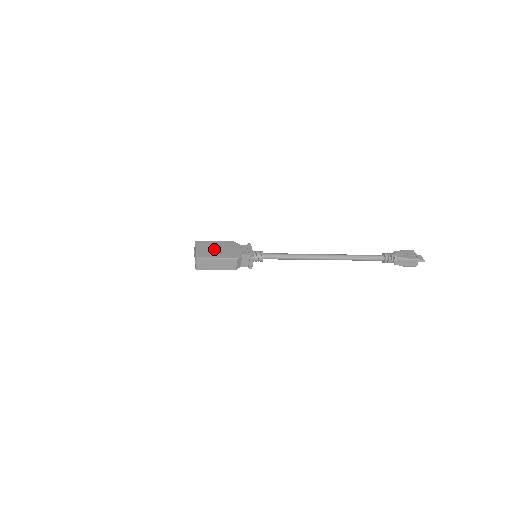
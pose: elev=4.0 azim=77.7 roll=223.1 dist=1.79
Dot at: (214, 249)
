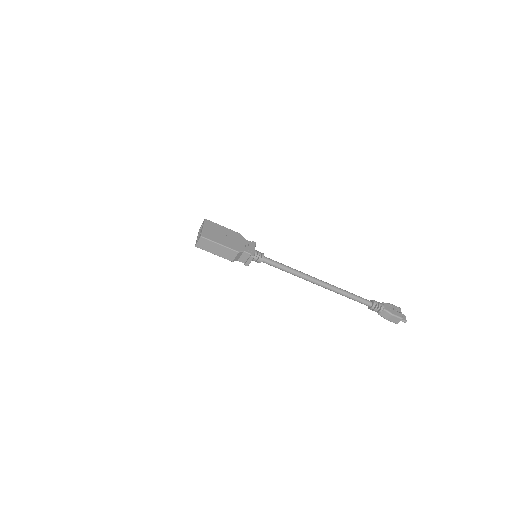
Dot at: (220, 234)
